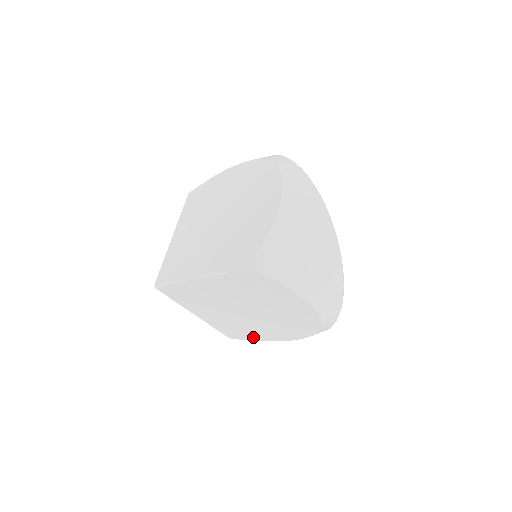
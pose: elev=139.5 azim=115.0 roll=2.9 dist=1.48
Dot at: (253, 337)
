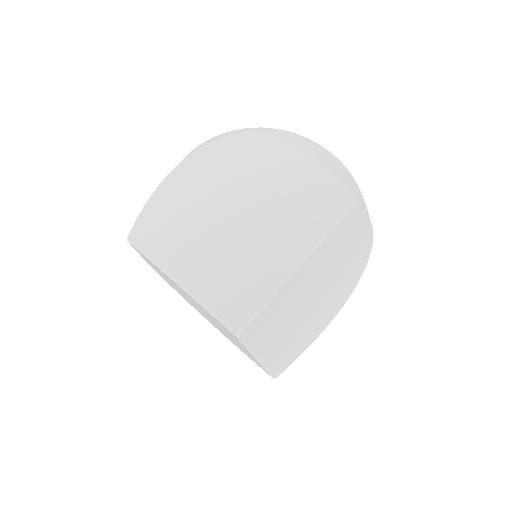
Dot at: (300, 350)
